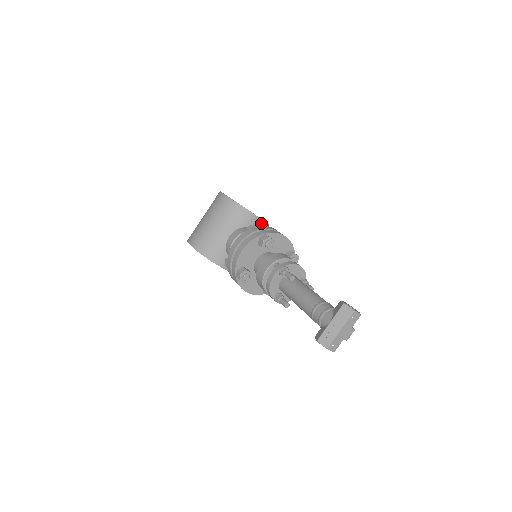
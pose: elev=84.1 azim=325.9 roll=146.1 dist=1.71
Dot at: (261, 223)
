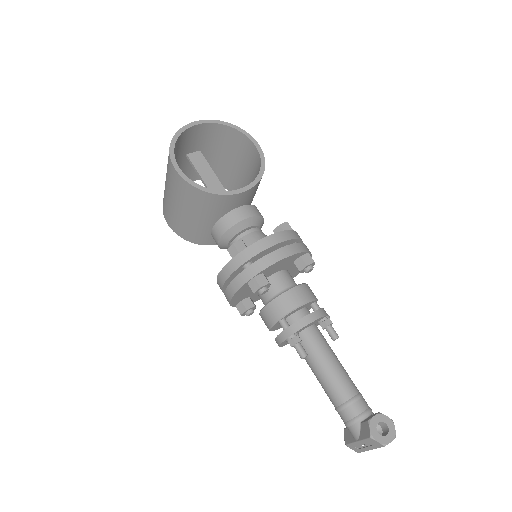
Dot at: (249, 191)
